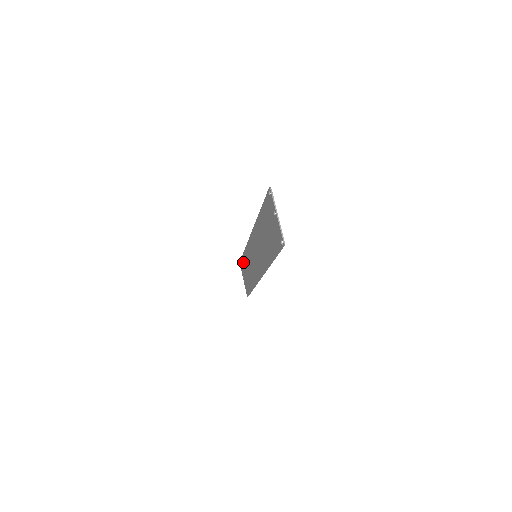
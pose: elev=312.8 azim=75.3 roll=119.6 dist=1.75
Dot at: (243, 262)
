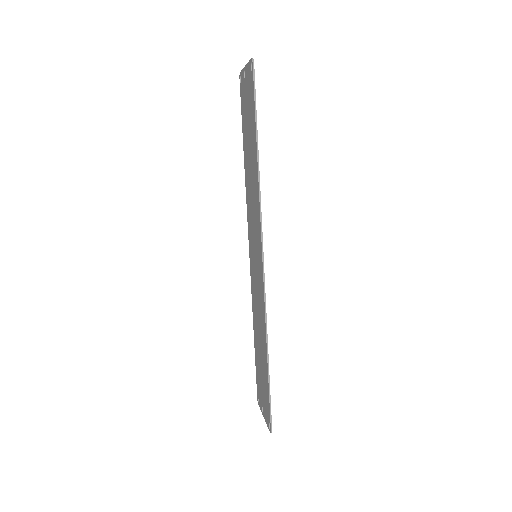
Dot at: (257, 367)
